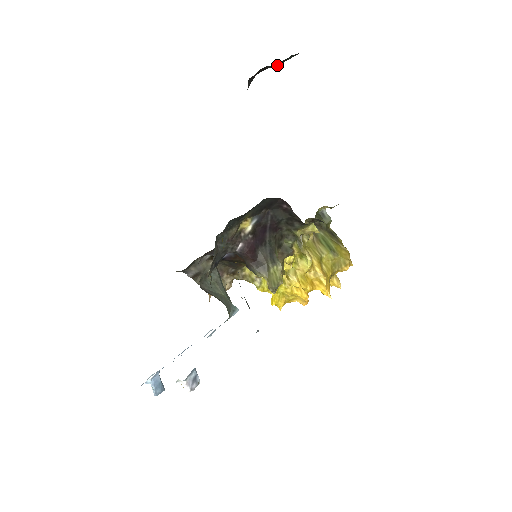
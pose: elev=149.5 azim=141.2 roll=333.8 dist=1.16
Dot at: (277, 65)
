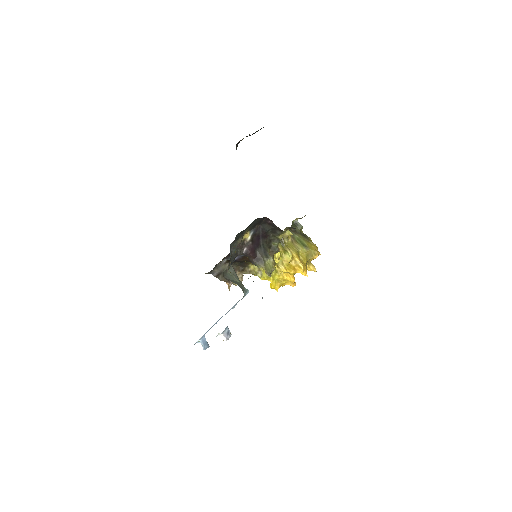
Dot at: occluded
